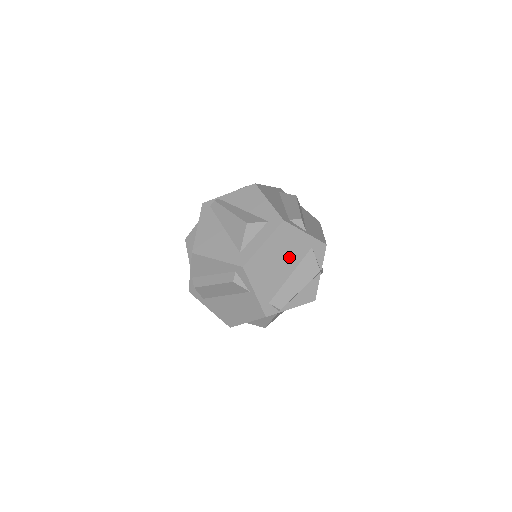
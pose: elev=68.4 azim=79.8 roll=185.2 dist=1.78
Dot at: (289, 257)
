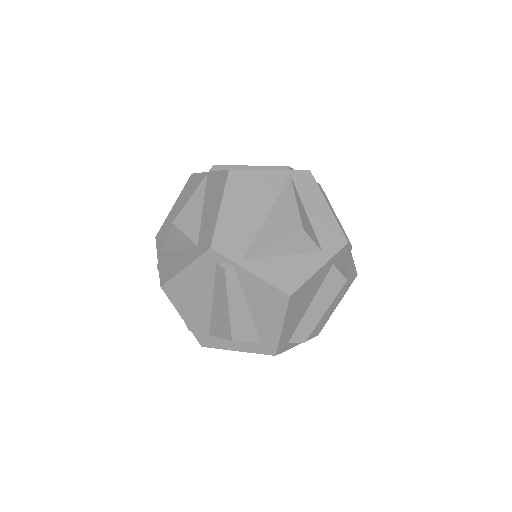
Dot at: occluded
